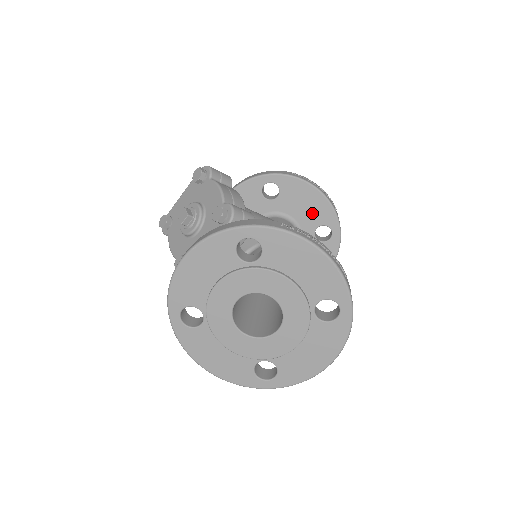
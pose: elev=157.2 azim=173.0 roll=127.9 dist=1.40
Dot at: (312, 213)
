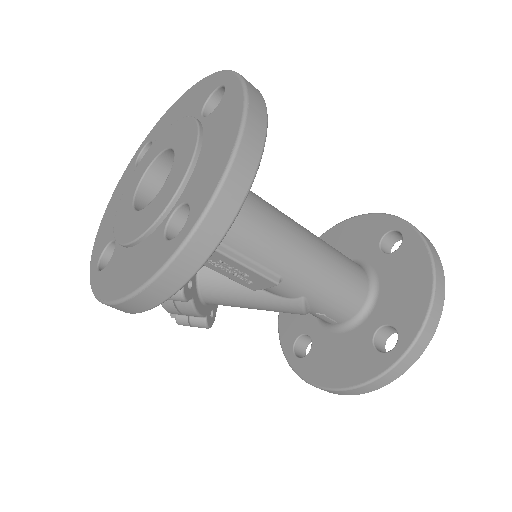
Dot at: (364, 238)
